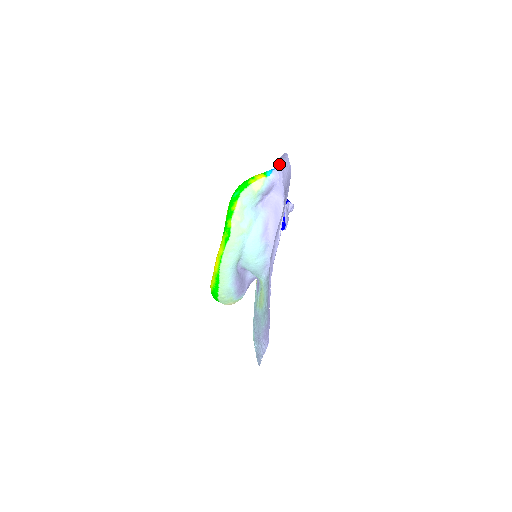
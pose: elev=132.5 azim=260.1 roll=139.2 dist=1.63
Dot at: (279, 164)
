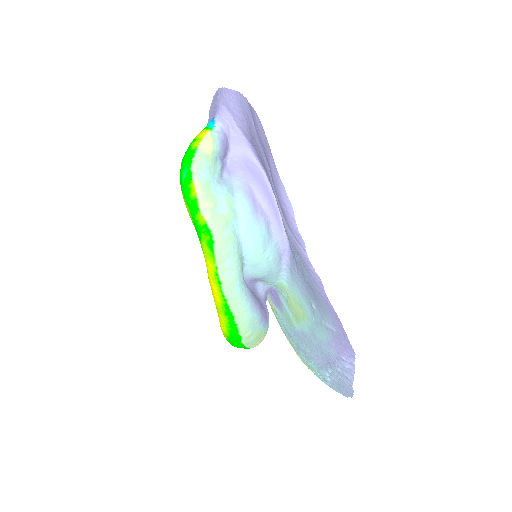
Dot at: (217, 108)
